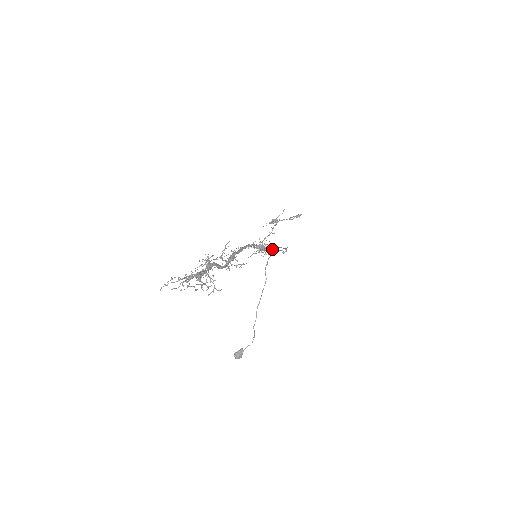
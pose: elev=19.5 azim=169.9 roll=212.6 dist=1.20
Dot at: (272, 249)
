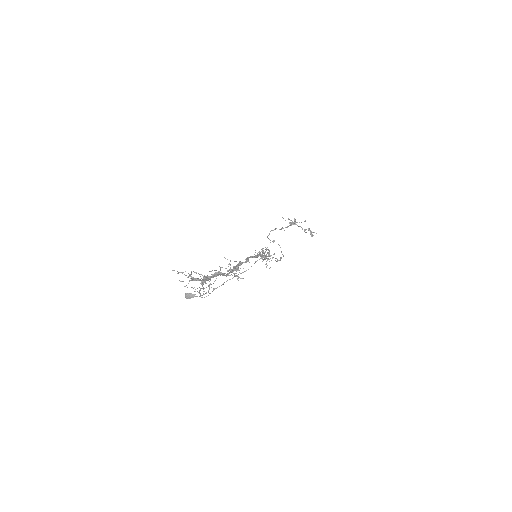
Dot at: occluded
